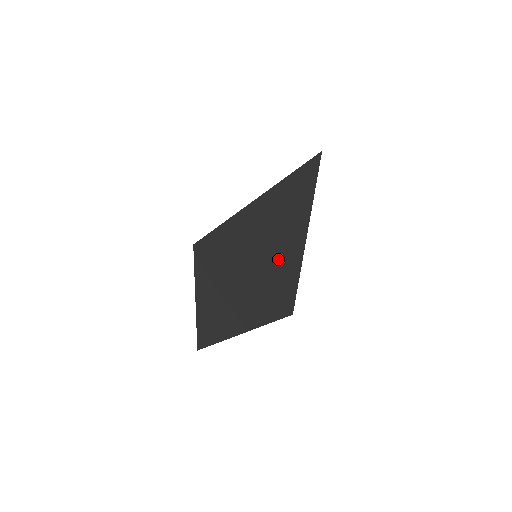
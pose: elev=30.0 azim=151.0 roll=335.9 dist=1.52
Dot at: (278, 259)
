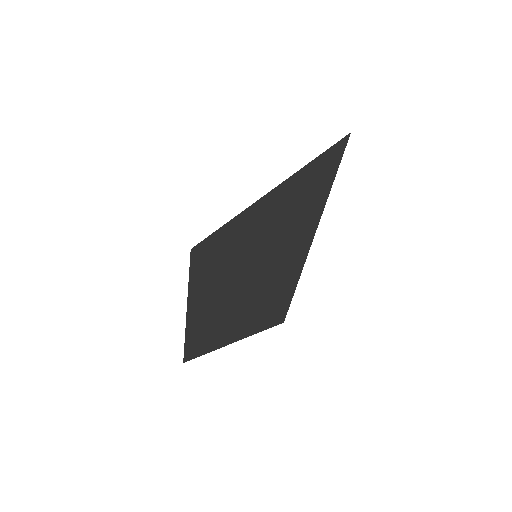
Dot at: (279, 264)
